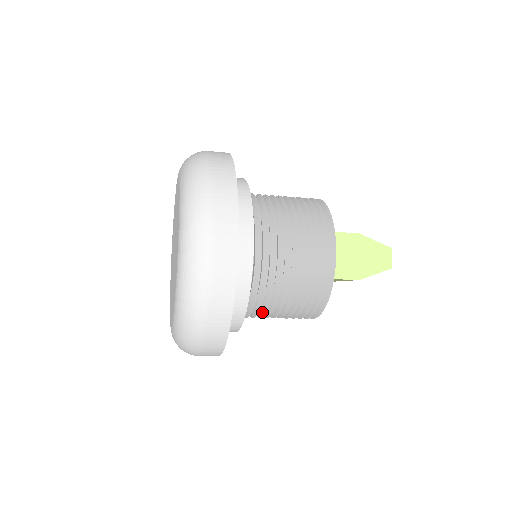
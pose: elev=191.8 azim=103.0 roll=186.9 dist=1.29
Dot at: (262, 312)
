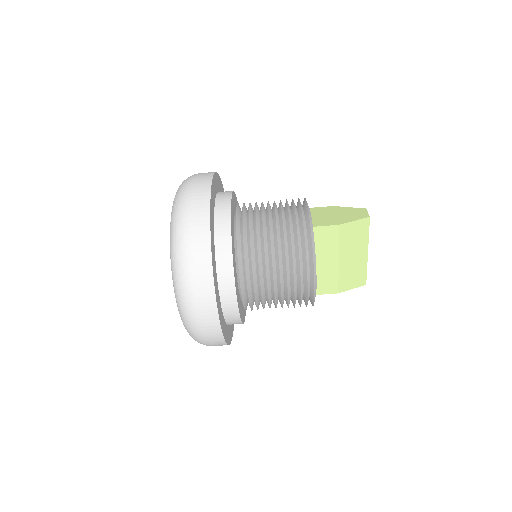
Dot at: (258, 270)
